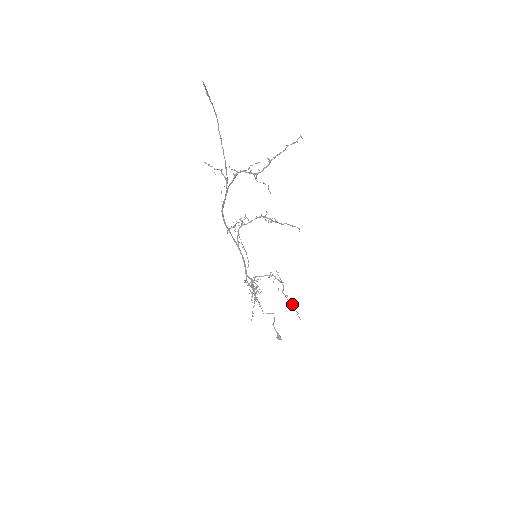
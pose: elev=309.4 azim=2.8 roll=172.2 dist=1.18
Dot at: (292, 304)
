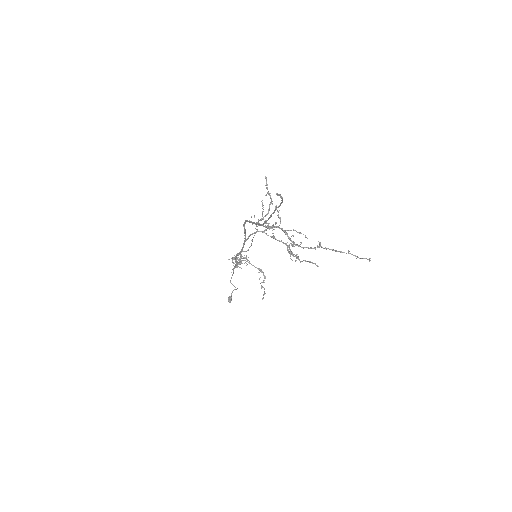
Dot at: (264, 289)
